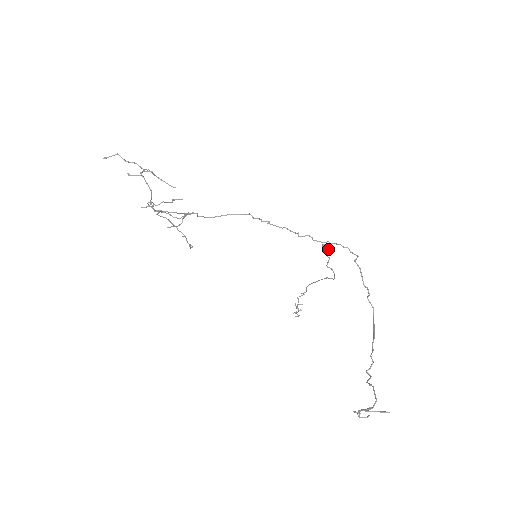
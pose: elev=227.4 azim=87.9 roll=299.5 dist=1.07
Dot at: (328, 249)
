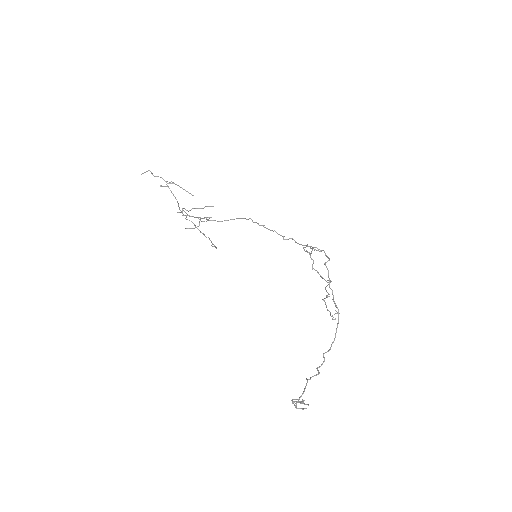
Dot at: (308, 252)
